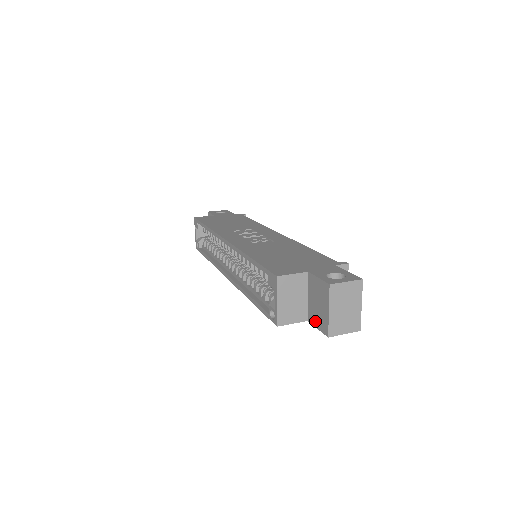
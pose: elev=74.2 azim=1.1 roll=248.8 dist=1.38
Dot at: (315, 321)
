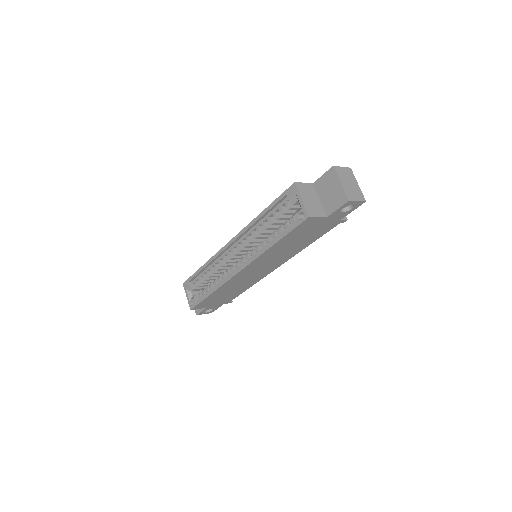
Dot at: (333, 207)
